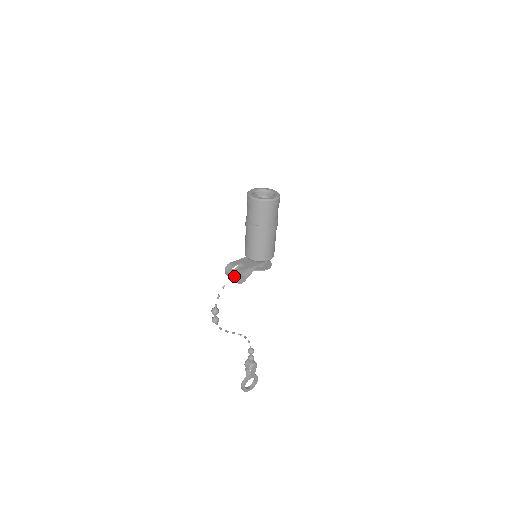
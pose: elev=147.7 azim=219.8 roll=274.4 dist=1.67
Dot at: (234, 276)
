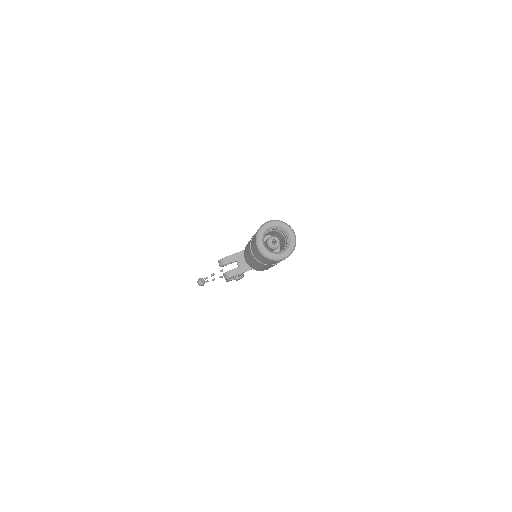
Dot at: (224, 276)
